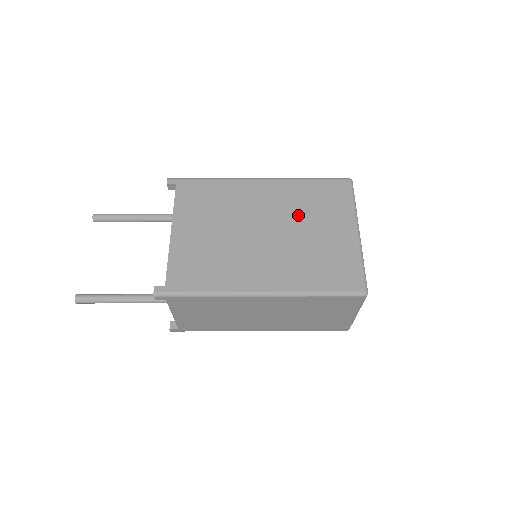
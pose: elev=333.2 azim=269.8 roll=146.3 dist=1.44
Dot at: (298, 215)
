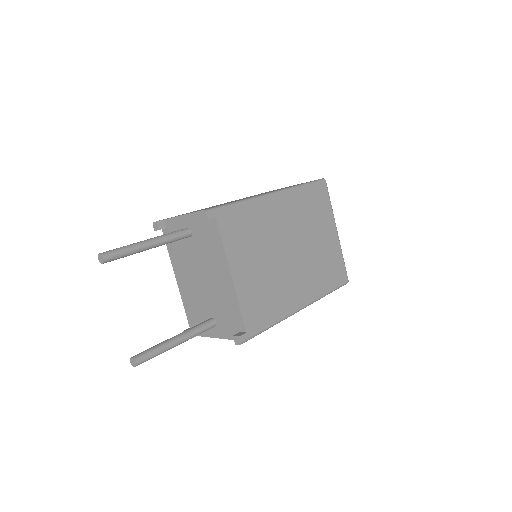
Dot at: (306, 227)
